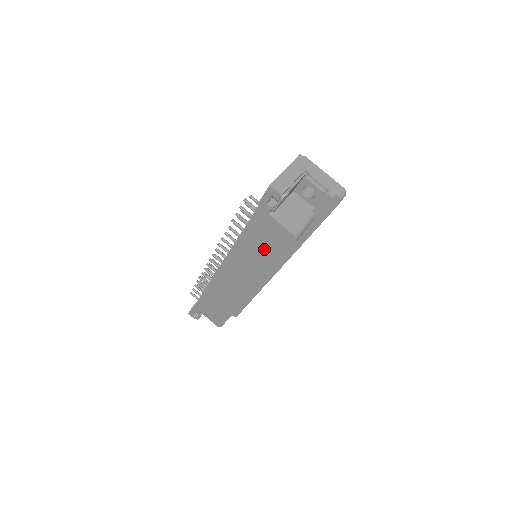
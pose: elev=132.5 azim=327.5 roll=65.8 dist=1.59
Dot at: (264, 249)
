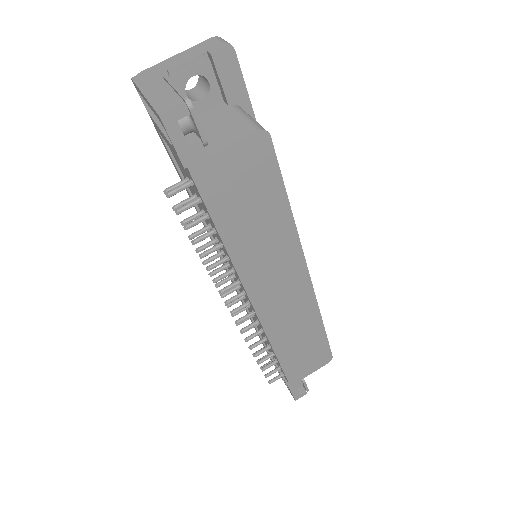
Dot at: (258, 207)
